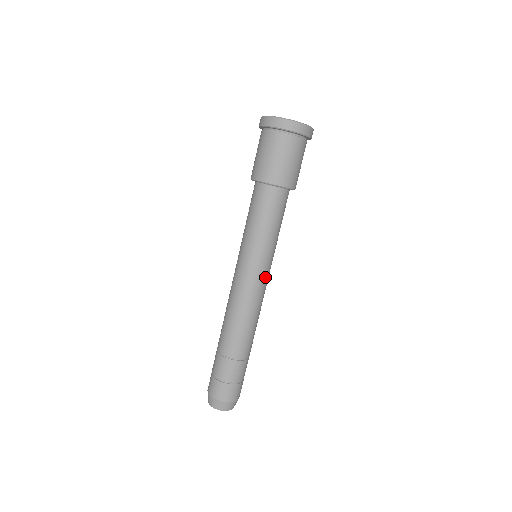
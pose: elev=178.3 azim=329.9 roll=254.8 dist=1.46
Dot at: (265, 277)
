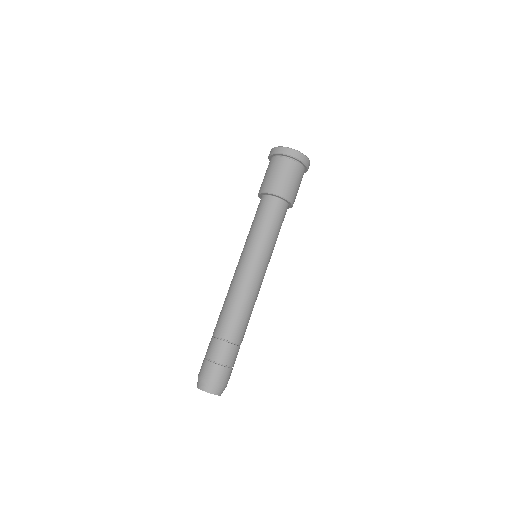
Dot at: (256, 268)
